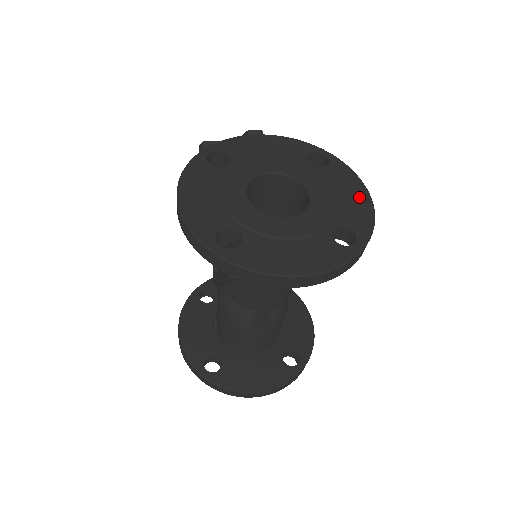
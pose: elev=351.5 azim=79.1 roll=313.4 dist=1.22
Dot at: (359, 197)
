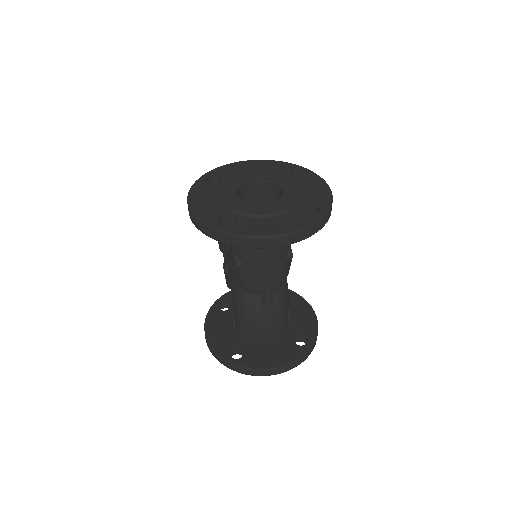
Dot at: (319, 186)
